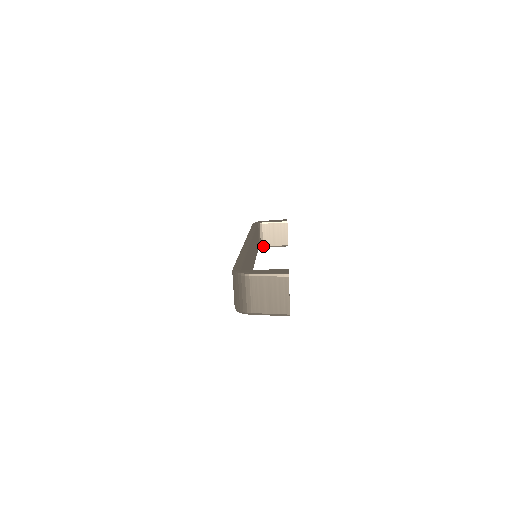
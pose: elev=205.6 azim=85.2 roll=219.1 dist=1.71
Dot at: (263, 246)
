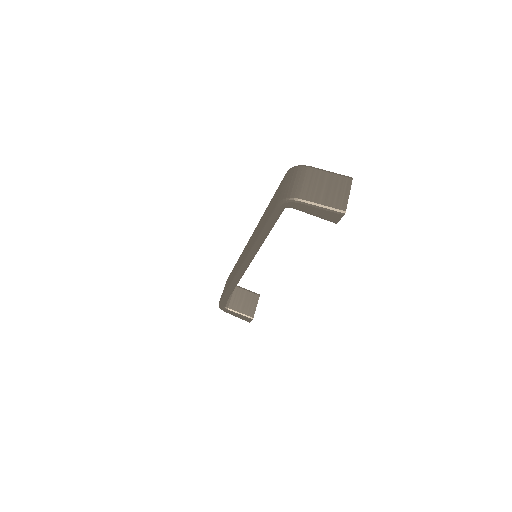
Dot at: (228, 308)
